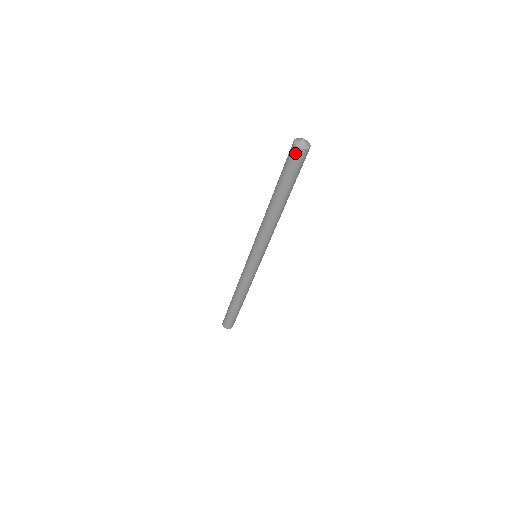
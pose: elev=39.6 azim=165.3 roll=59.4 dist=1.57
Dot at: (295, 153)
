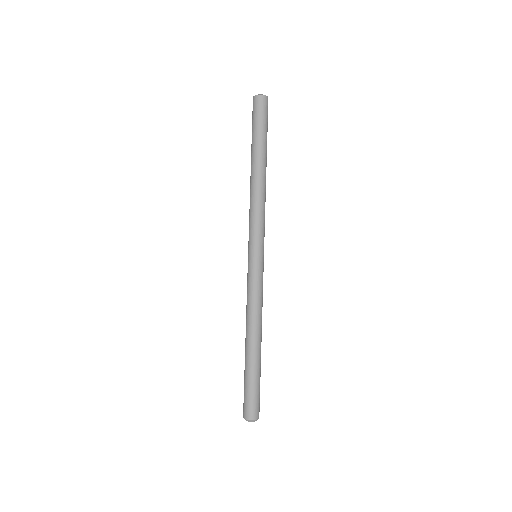
Dot at: (254, 103)
